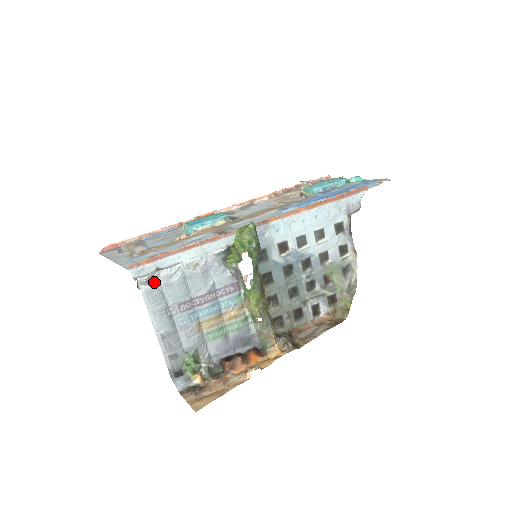
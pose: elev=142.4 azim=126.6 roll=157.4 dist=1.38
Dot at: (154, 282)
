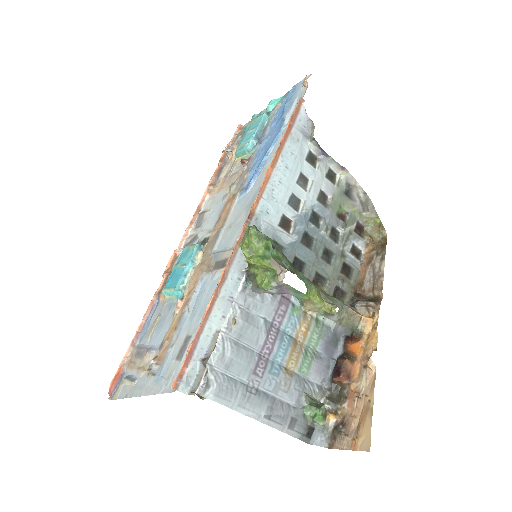
Dot at: (213, 378)
